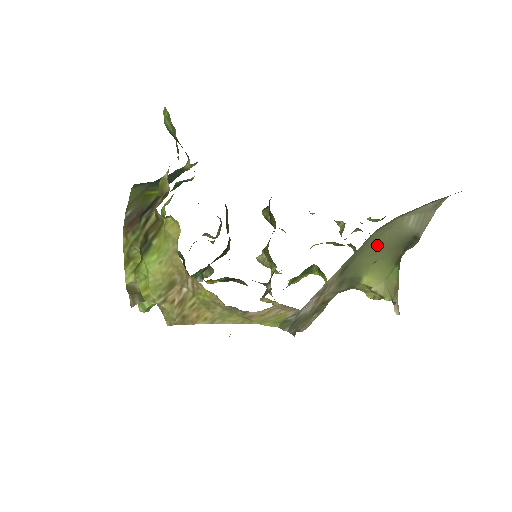
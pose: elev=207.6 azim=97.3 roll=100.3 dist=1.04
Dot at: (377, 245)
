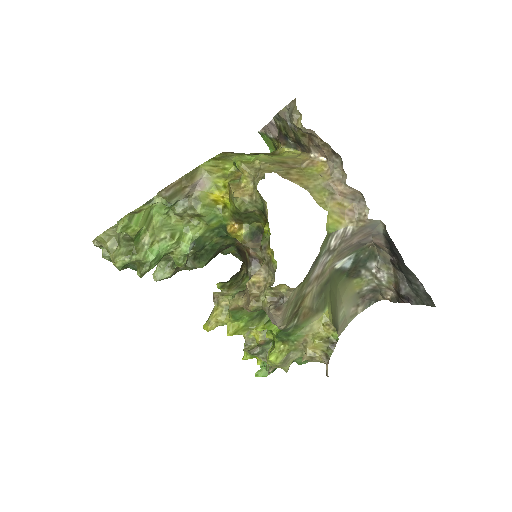
Dot at: (333, 299)
